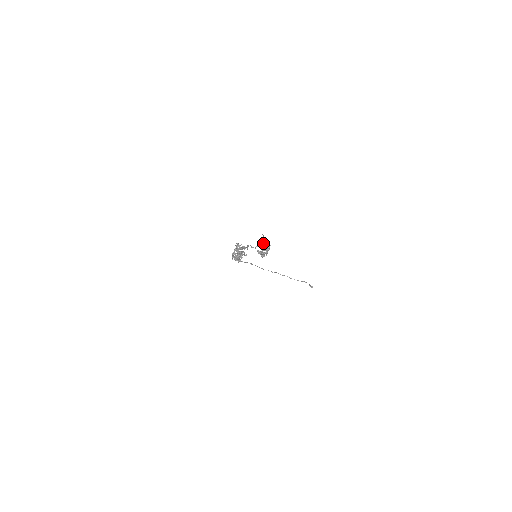
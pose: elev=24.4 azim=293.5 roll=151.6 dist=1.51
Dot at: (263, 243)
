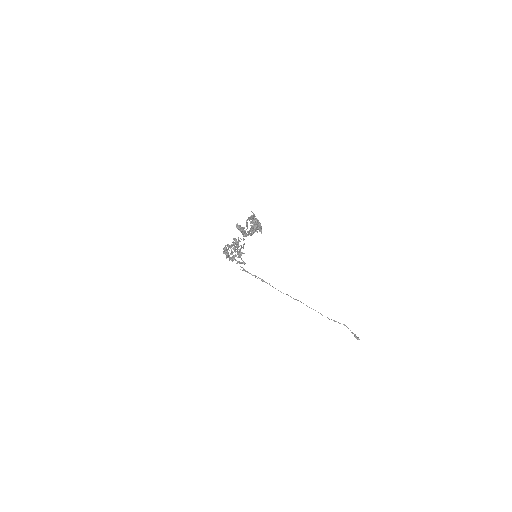
Dot at: (251, 223)
